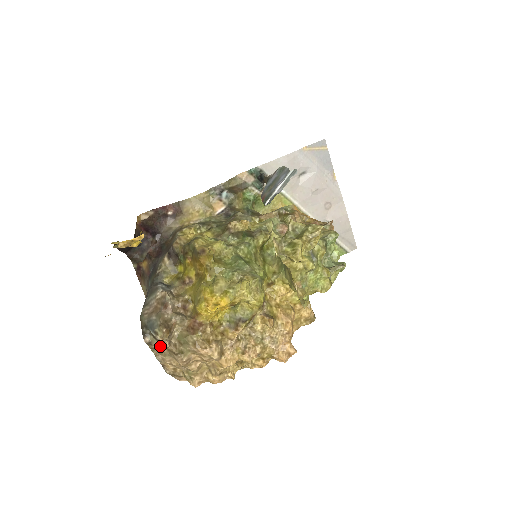
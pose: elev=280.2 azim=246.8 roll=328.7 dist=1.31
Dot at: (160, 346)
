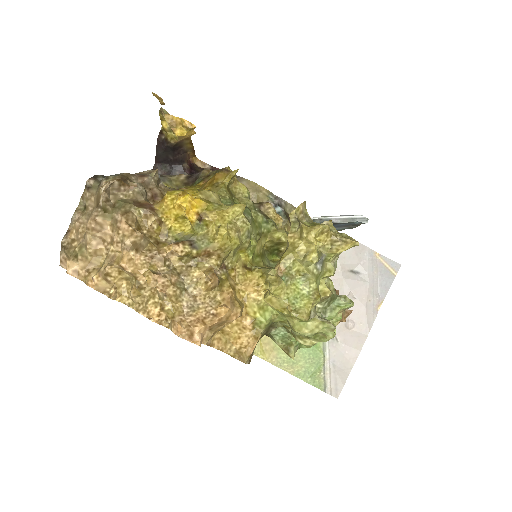
Dot at: (94, 196)
